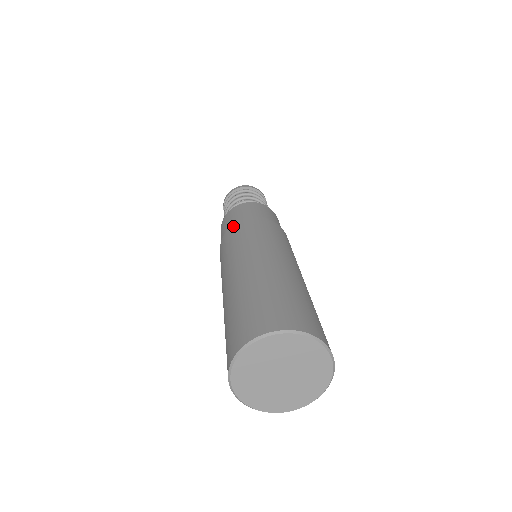
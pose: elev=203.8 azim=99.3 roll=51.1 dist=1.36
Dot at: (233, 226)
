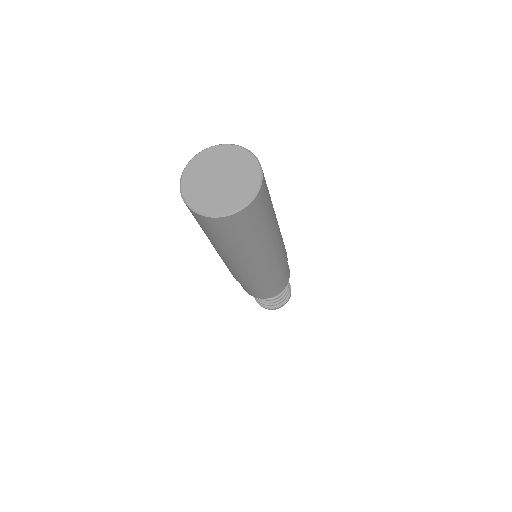
Dot at: occluded
